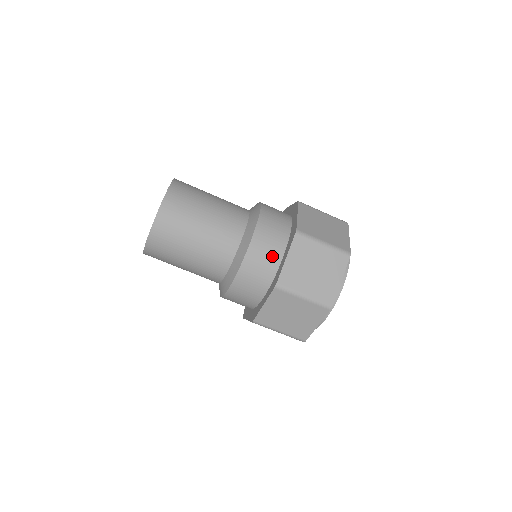
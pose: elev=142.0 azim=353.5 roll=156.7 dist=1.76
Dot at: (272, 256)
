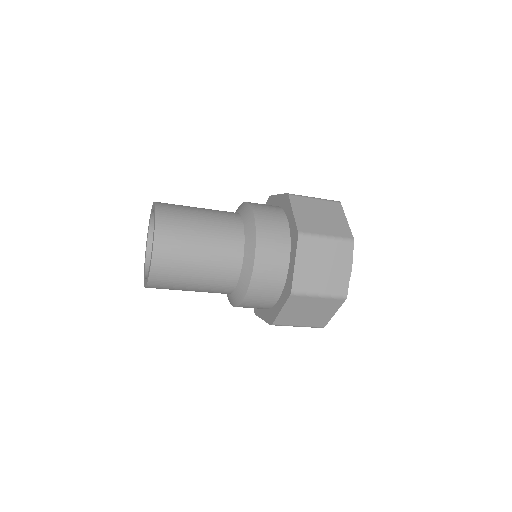
Dot at: (279, 263)
